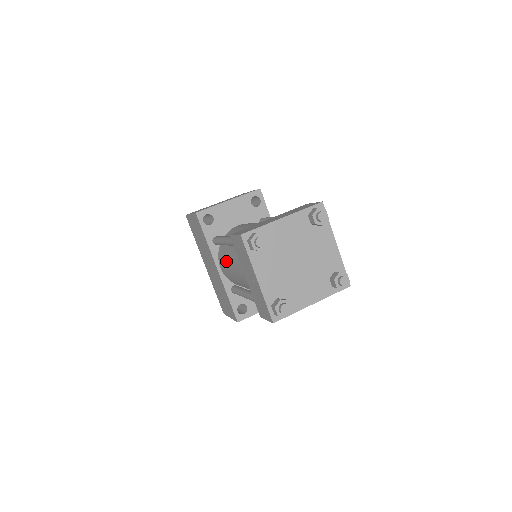
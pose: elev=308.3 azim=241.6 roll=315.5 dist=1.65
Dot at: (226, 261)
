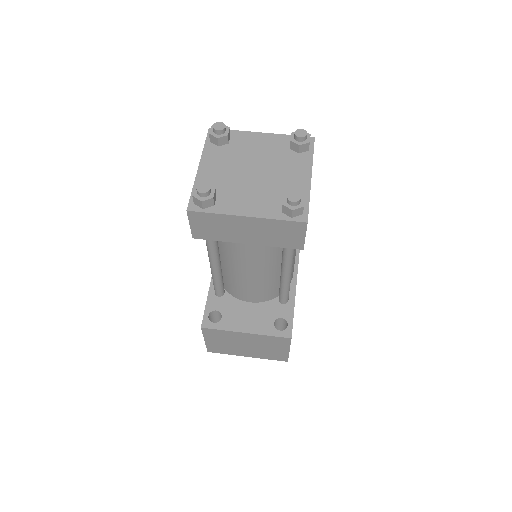
Dot at: occluded
